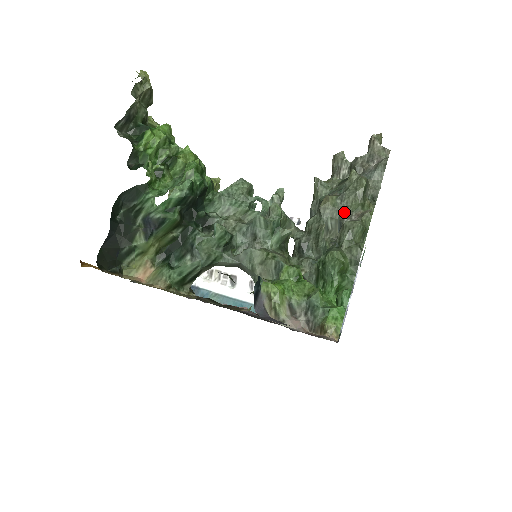
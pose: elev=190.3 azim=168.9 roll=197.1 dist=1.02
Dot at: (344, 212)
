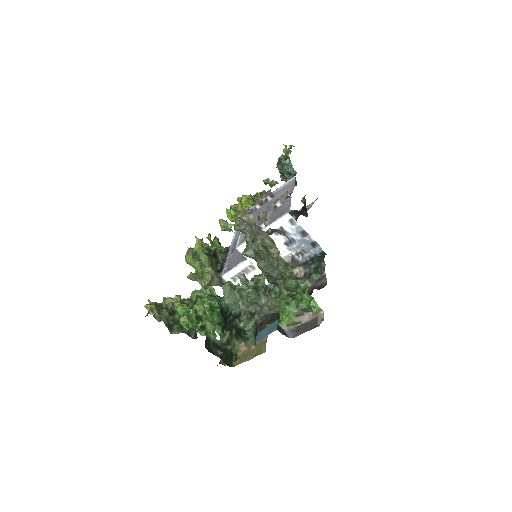
Dot at: (270, 263)
